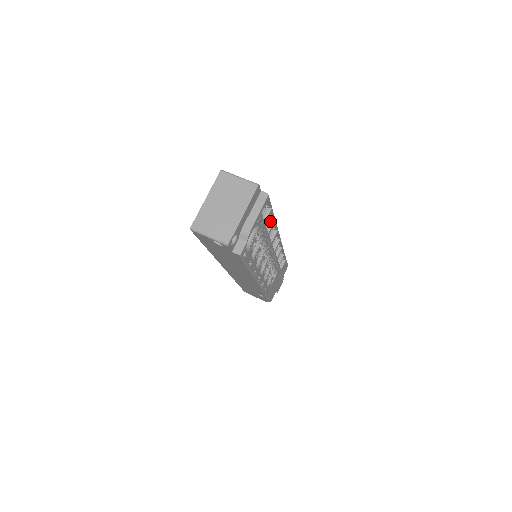
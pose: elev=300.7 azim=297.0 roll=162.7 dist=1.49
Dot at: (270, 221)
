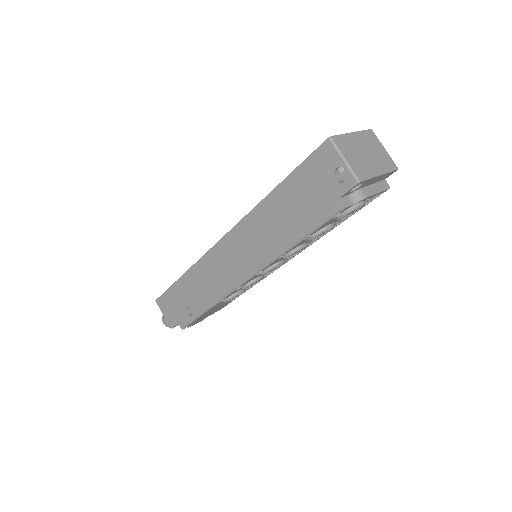
Dot at: occluded
